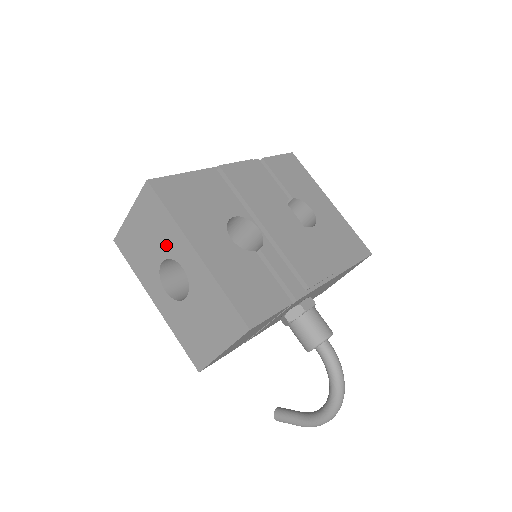
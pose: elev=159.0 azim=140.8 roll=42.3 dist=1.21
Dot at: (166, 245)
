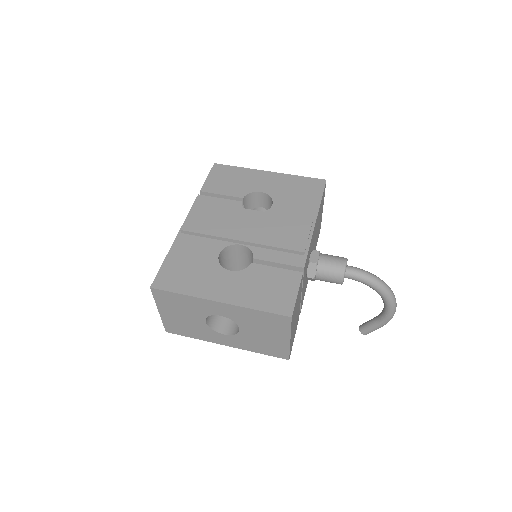
Dot at: (198, 312)
